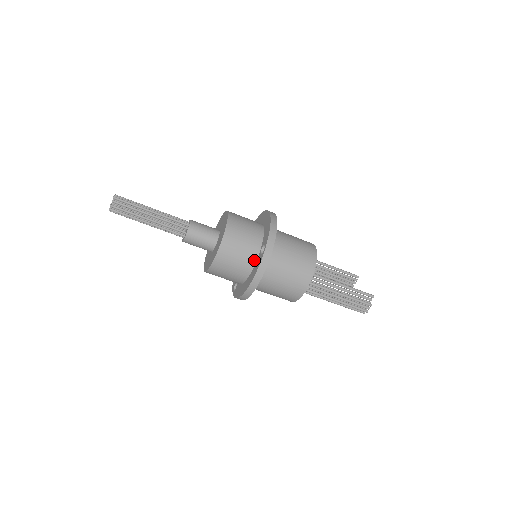
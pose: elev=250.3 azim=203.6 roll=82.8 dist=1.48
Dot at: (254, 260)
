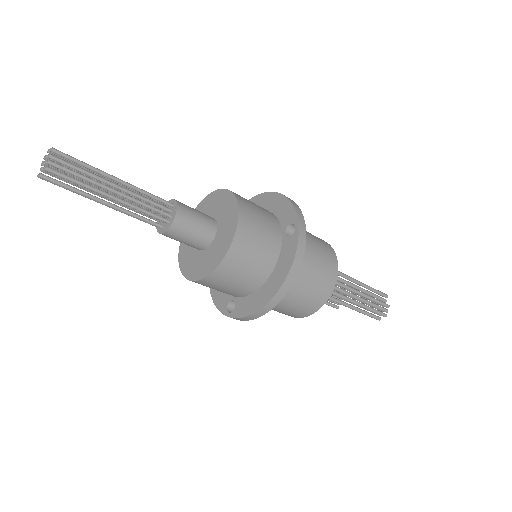
Dot at: (278, 248)
